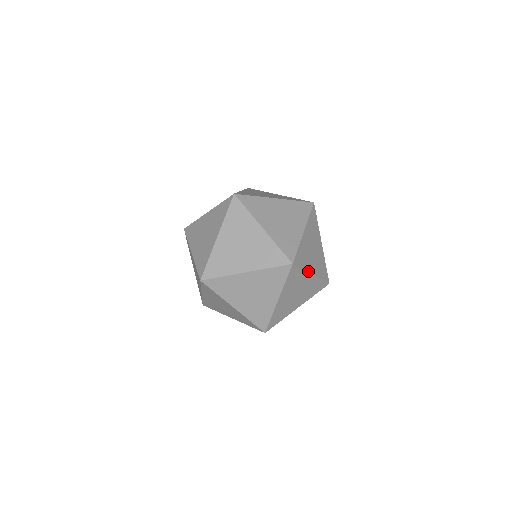
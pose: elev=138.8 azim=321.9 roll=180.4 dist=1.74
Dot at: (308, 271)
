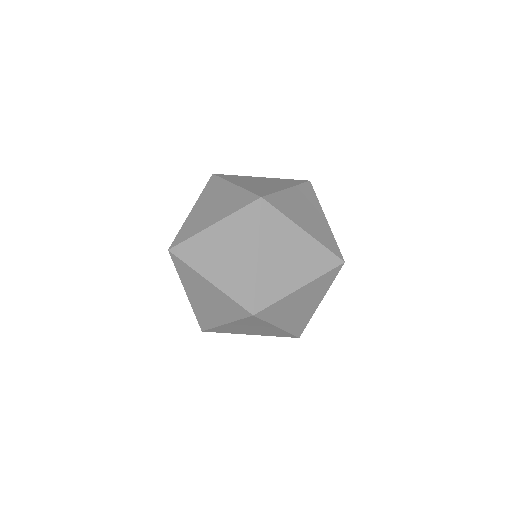
Dot at: (274, 324)
